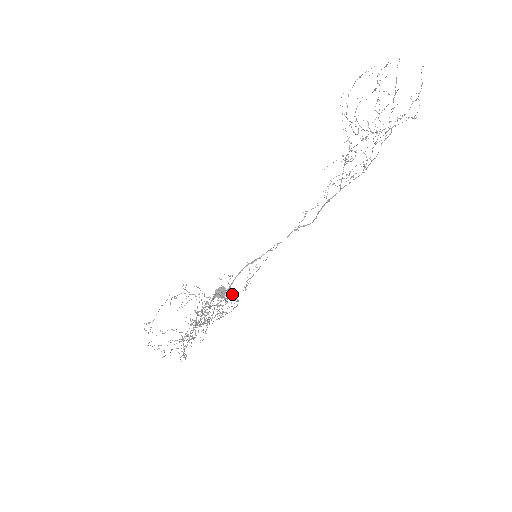
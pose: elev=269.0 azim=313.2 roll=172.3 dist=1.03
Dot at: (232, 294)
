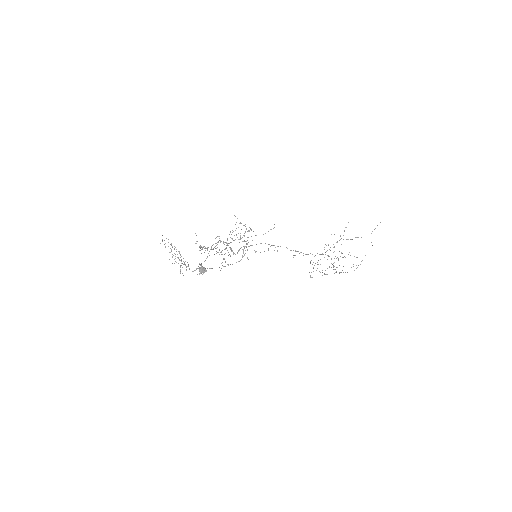
Dot at: occluded
